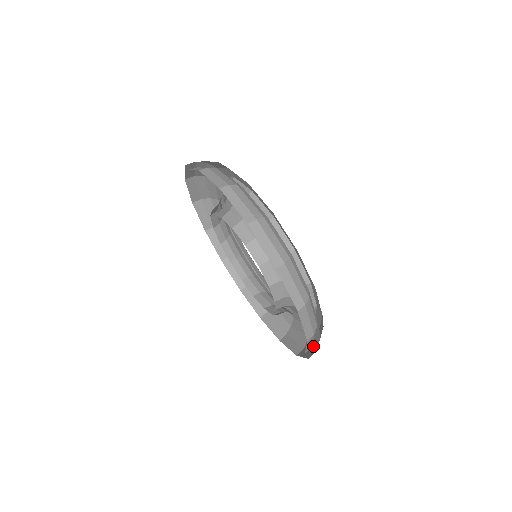
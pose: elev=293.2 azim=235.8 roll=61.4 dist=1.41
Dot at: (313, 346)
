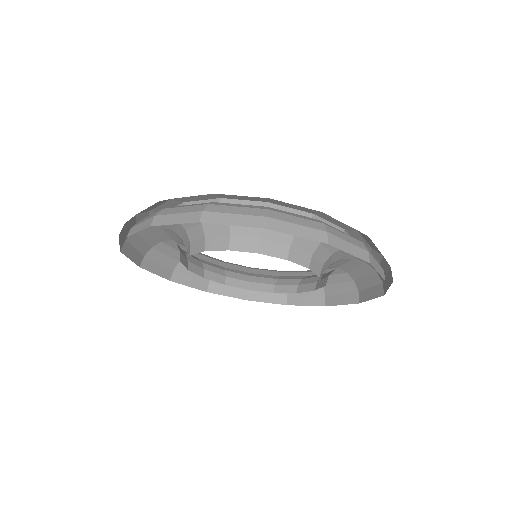
Dot at: (385, 269)
